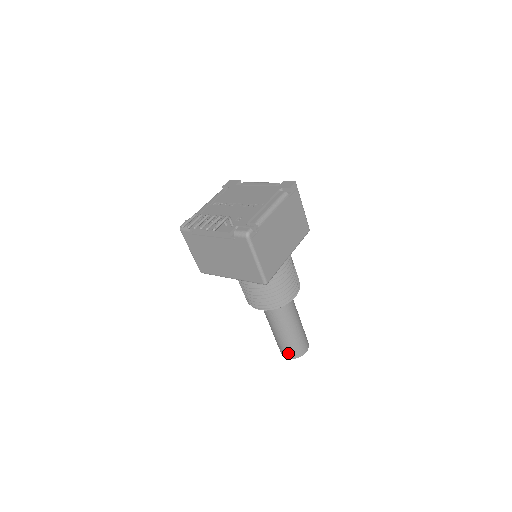
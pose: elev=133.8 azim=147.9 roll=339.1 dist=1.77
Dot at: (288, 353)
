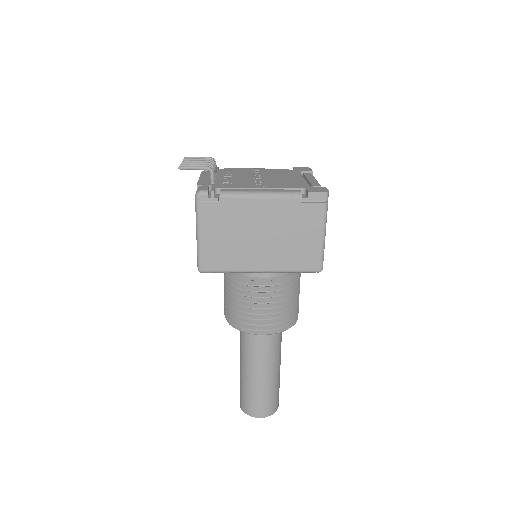
Dot at: (240, 398)
